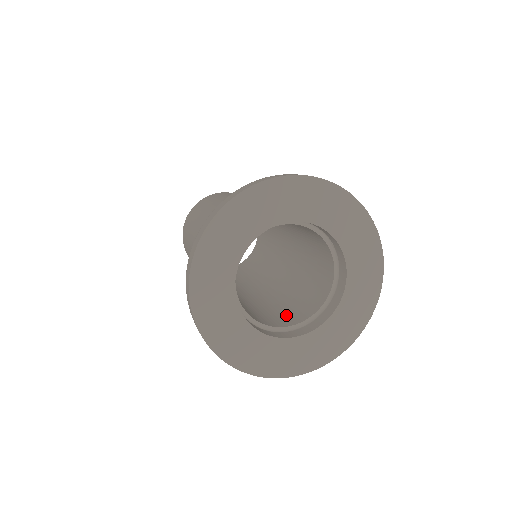
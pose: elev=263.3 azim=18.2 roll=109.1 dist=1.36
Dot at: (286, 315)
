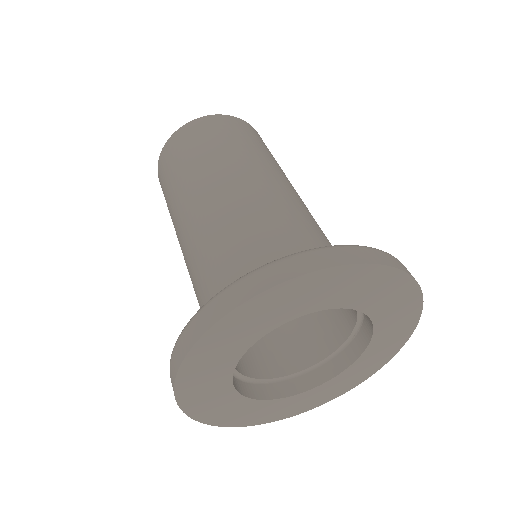
Dot at: (248, 352)
